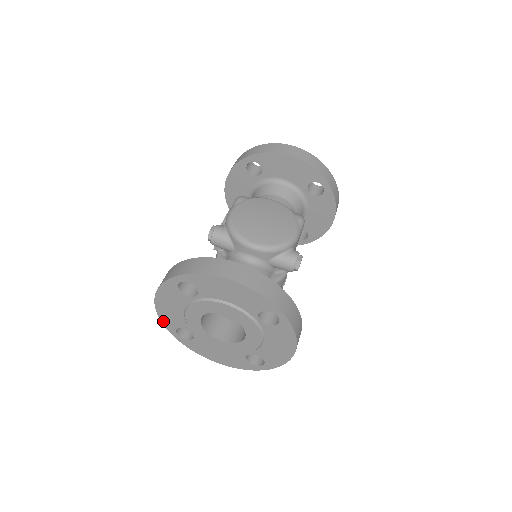
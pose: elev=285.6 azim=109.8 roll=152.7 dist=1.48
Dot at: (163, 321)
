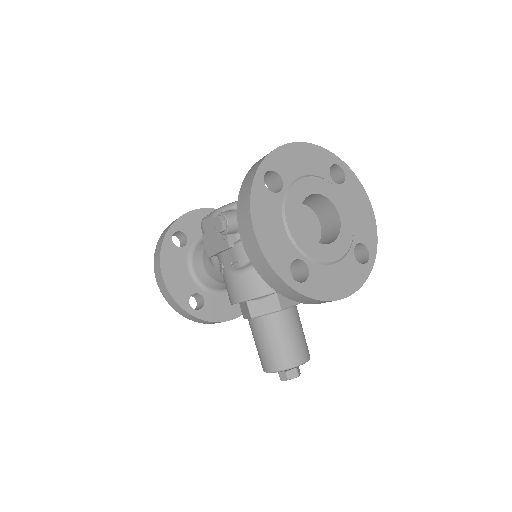
Dot at: (273, 266)
